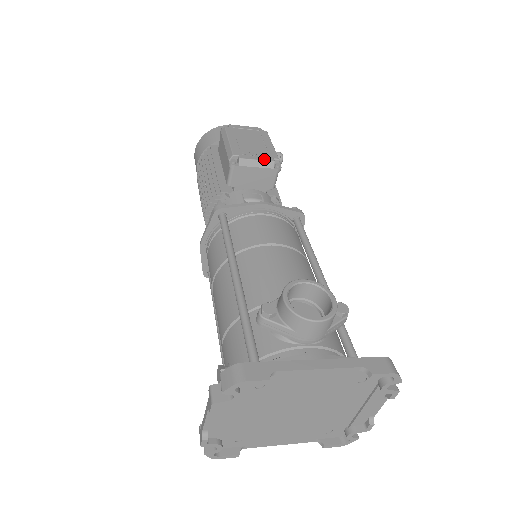
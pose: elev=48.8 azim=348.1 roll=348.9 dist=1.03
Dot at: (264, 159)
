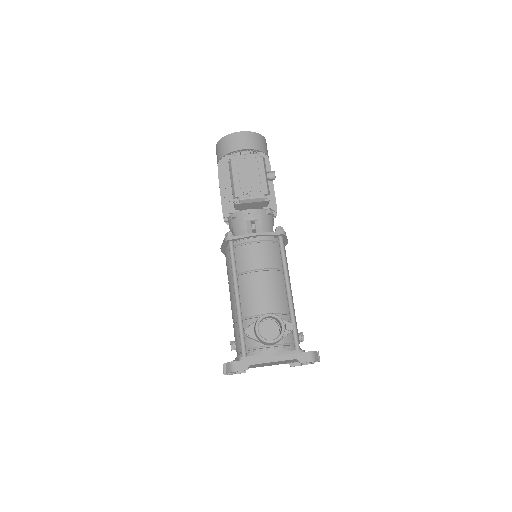
Dot at: (257, 197)
